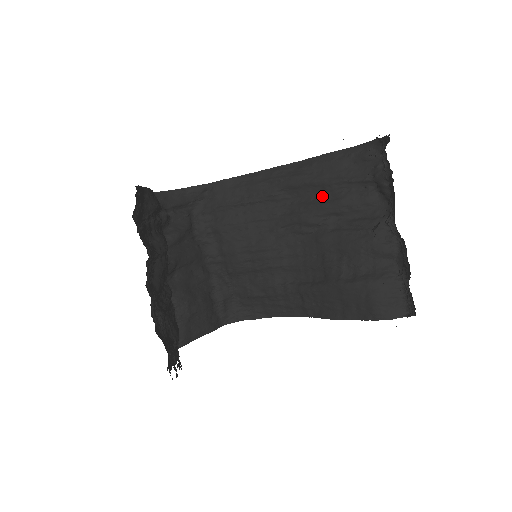
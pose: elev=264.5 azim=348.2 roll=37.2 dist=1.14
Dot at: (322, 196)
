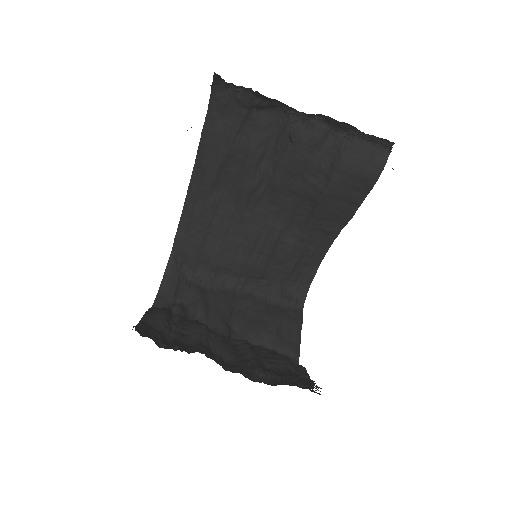
Dot at: (237, 162)
